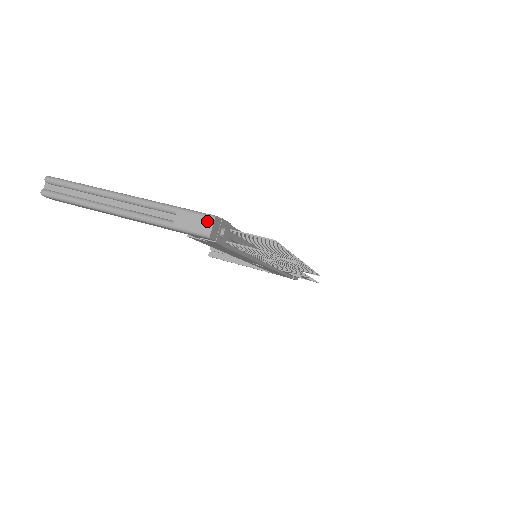
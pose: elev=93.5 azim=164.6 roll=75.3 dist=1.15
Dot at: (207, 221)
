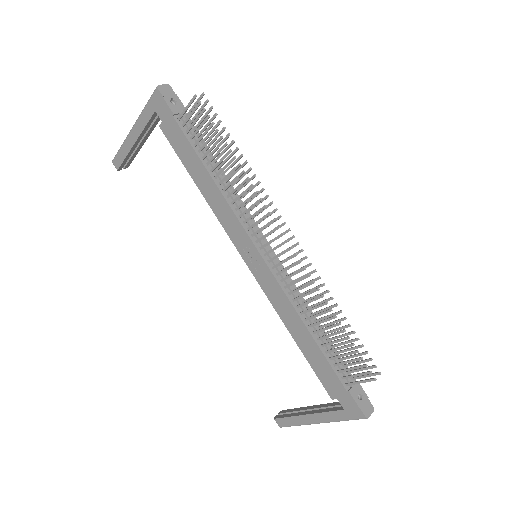
Dot at: (163, 87)
